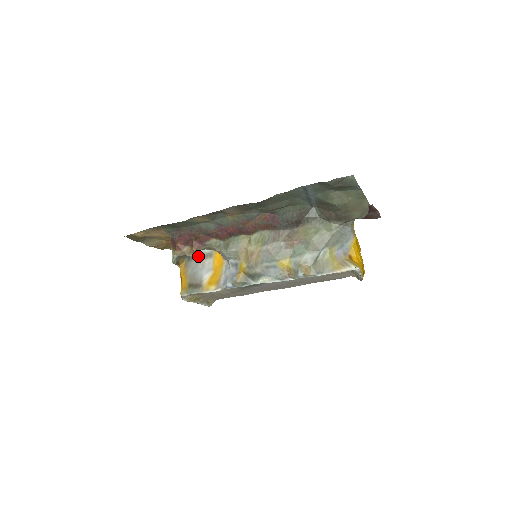
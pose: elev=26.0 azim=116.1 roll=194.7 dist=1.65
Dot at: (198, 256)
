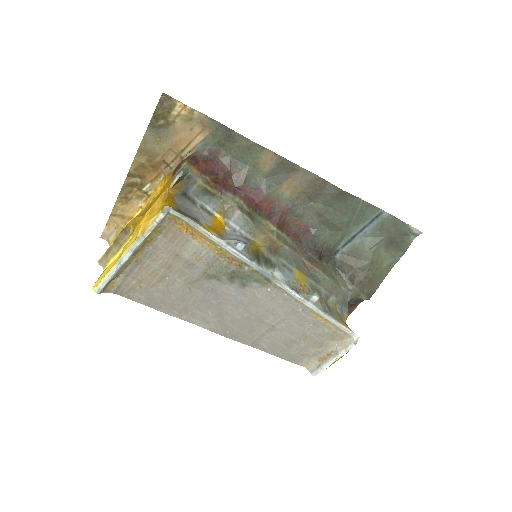
Dot at: (194, 202)
